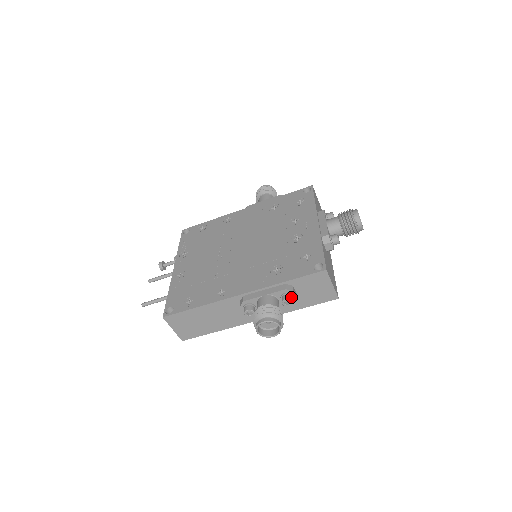
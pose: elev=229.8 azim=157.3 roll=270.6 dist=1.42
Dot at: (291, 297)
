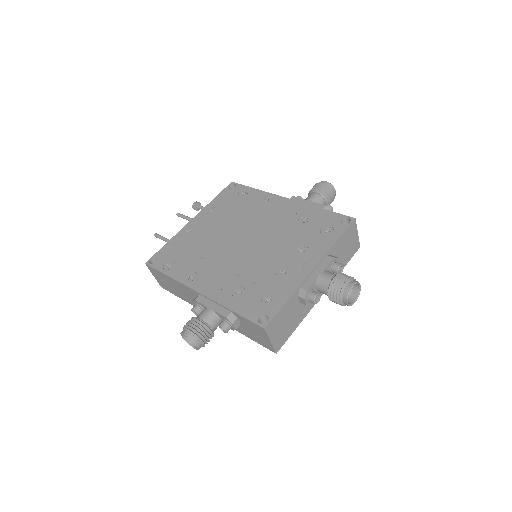
Dot at: (228, 327)
